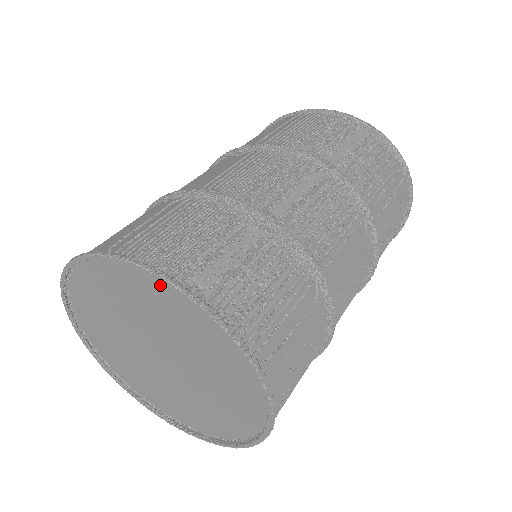
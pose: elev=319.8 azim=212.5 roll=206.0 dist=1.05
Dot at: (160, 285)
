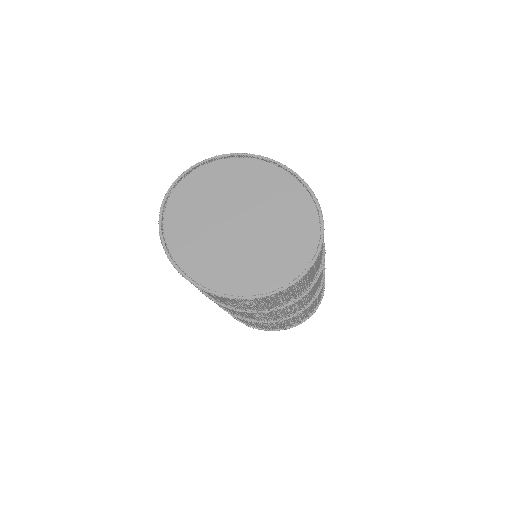
Dot at: (301, 194)
